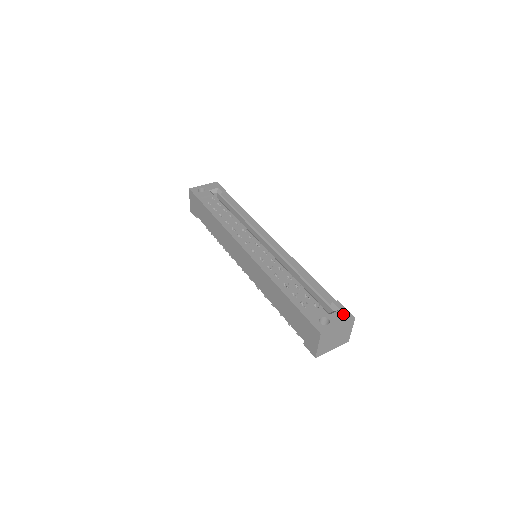
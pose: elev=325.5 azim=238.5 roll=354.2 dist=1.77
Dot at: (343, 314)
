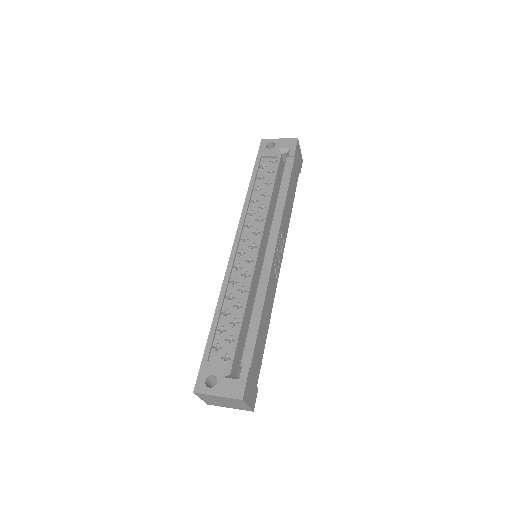
Dot at: (236, 387)
